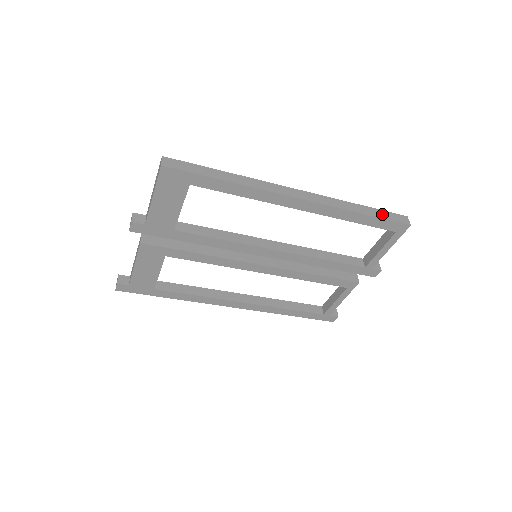
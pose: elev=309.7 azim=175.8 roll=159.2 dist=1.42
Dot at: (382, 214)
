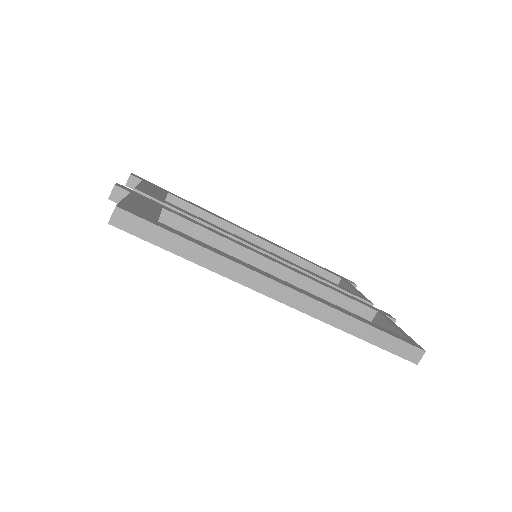
Dot at: (388, 343)
